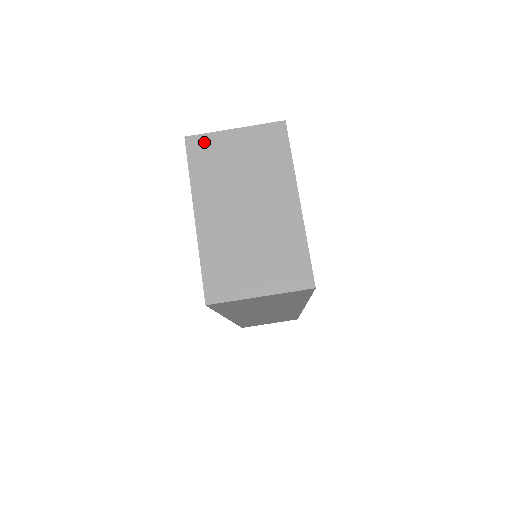
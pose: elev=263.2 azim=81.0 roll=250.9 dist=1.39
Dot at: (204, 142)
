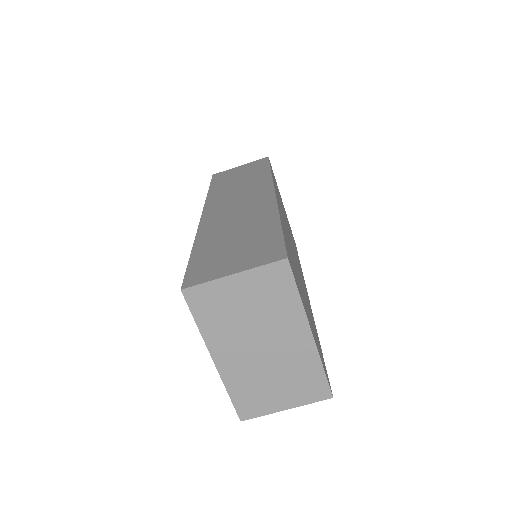
Dot at: (203, 293)
